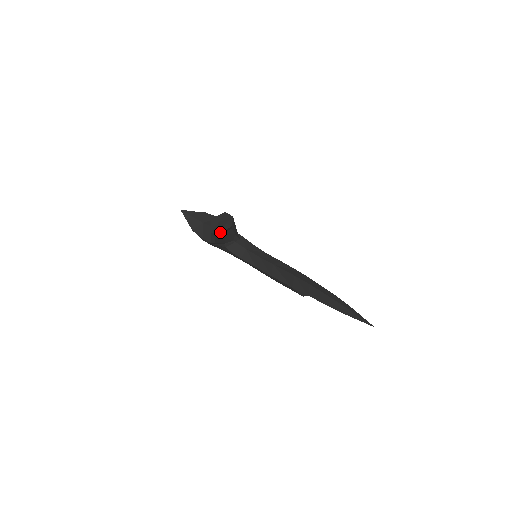
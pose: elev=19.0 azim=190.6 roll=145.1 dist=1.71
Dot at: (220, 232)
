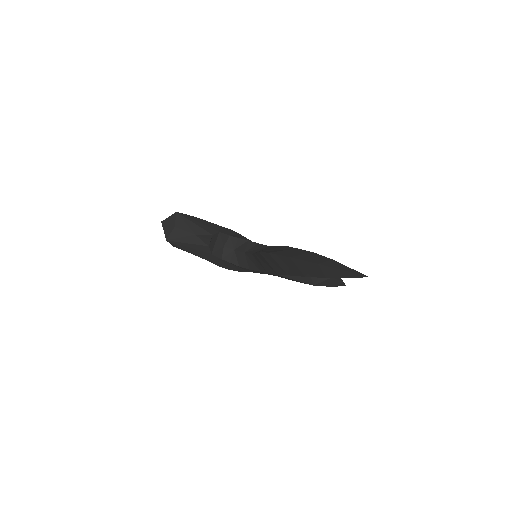
Dot at: (167, 238)
